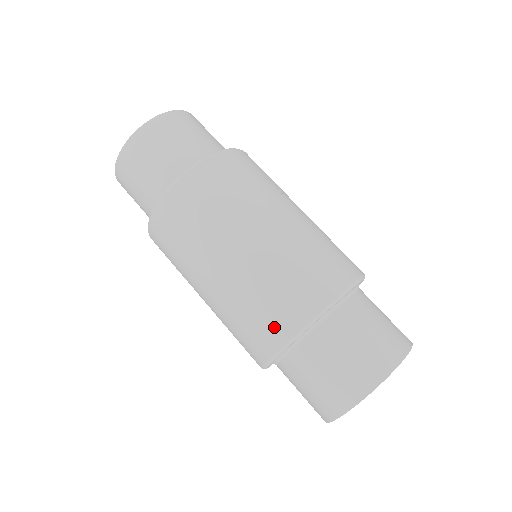
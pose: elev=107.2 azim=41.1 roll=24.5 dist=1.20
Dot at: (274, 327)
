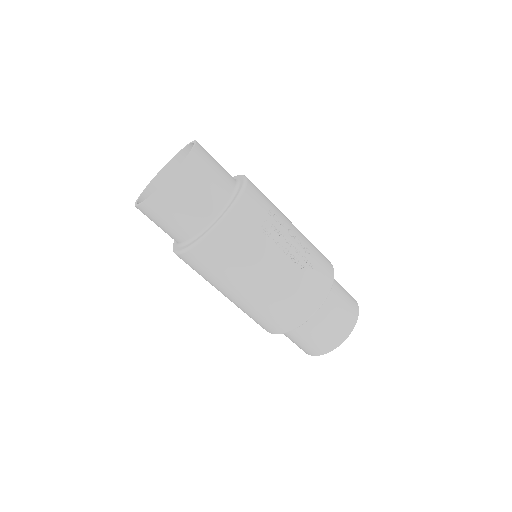
Dot at: (267, 327)
